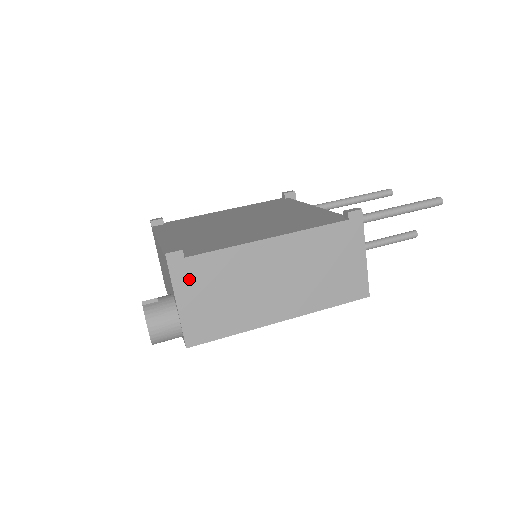
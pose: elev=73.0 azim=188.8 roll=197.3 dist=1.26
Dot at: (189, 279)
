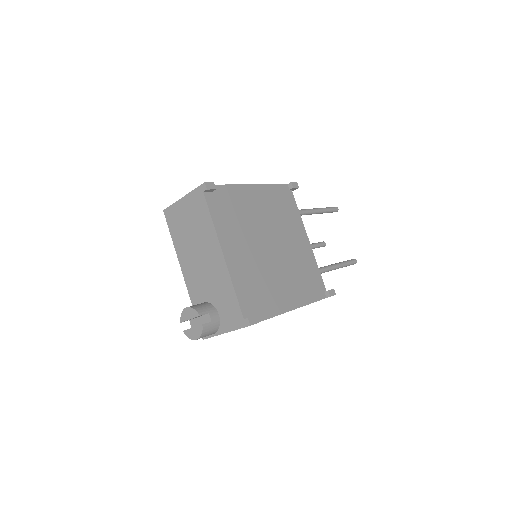
Dot at: occluded
